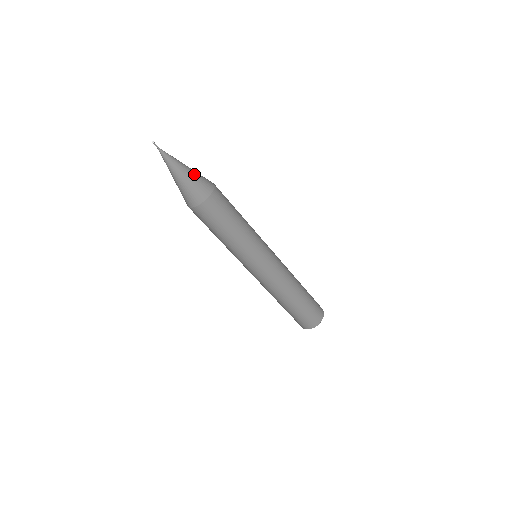
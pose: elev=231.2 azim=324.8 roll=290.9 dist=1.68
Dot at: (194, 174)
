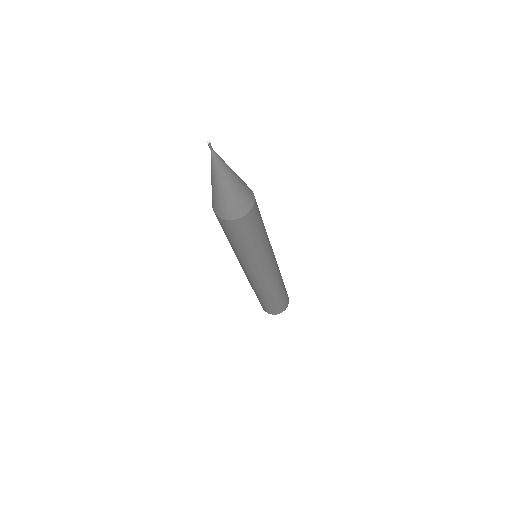
Dot at: (233, 194)
